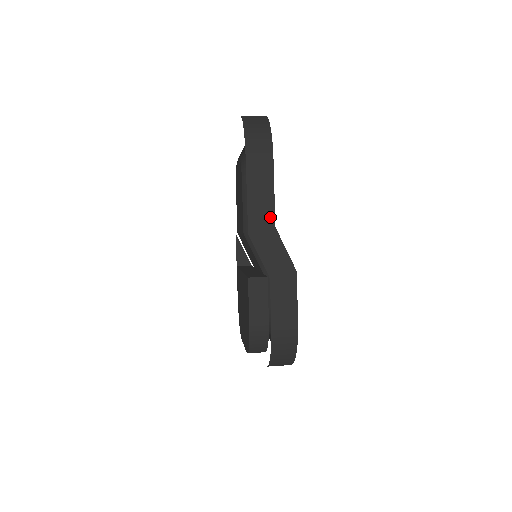
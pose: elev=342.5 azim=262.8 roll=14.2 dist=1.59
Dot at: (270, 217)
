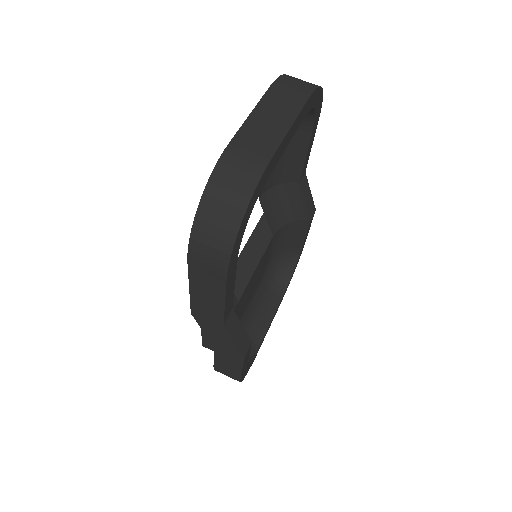
Dot at: (218, 316)
